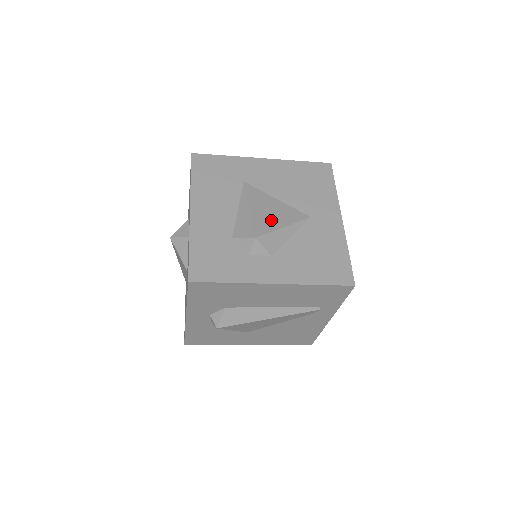
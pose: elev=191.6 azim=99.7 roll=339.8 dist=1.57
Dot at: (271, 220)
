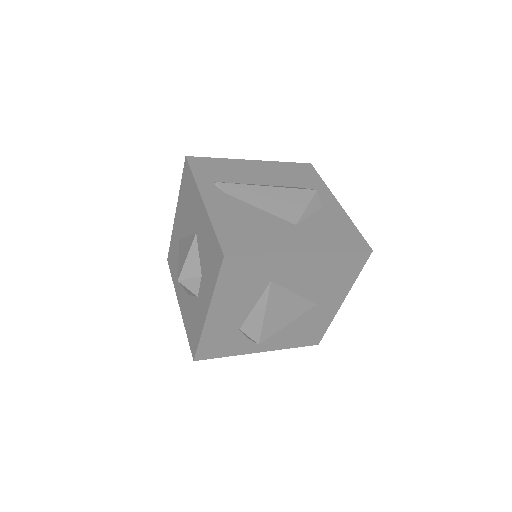
Dot at: (279, 321)
